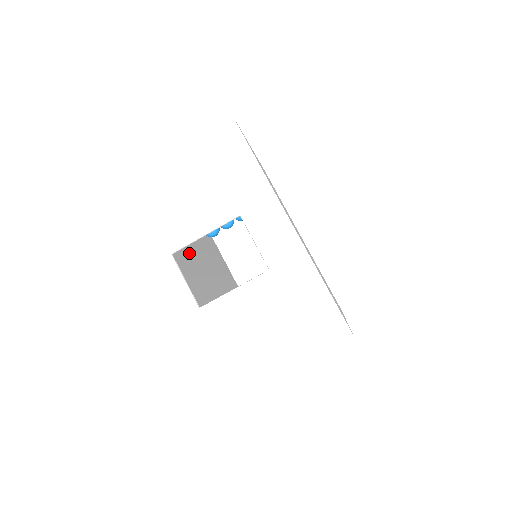
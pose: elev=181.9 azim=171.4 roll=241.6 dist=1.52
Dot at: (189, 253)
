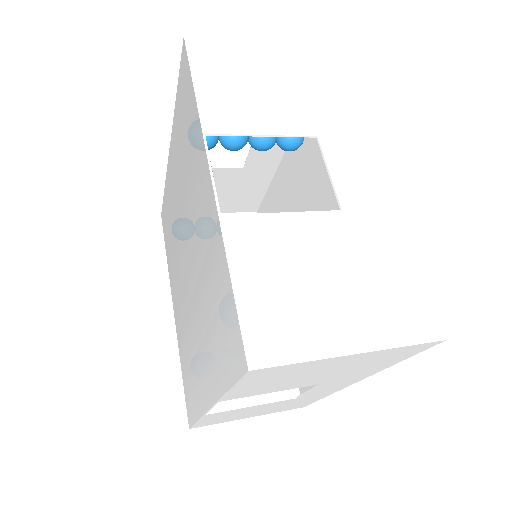
Dot at: (190, 190)
